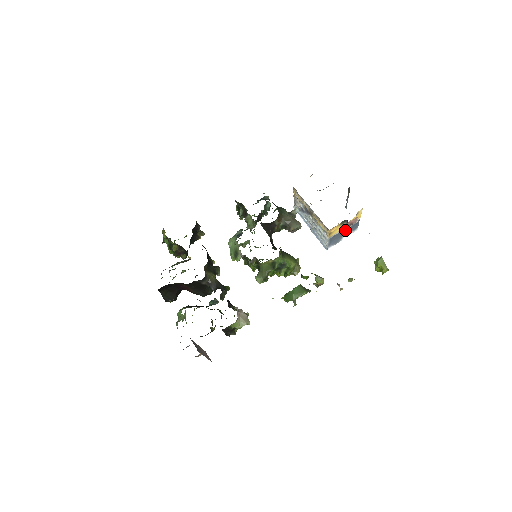
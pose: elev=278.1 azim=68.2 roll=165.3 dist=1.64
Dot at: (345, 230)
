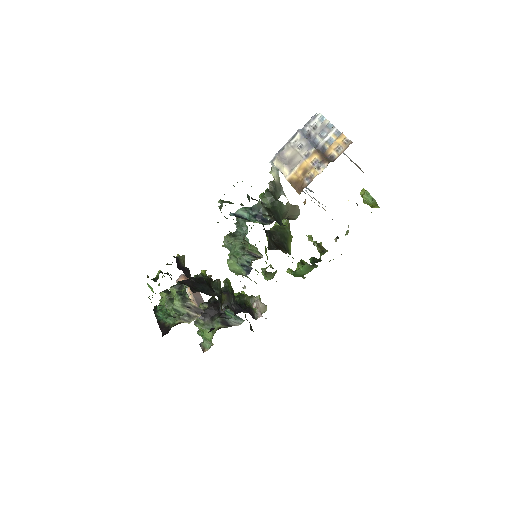
Dot at: occluded
